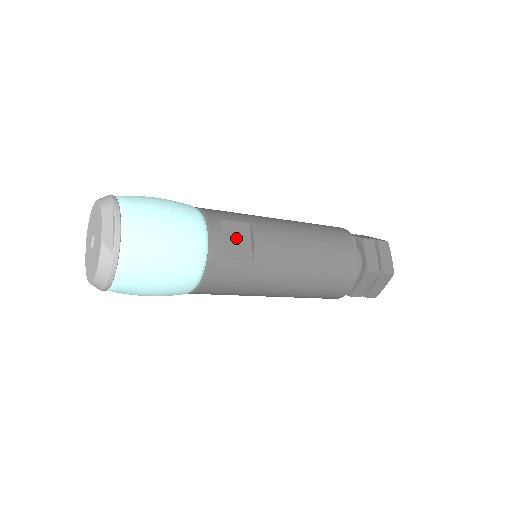
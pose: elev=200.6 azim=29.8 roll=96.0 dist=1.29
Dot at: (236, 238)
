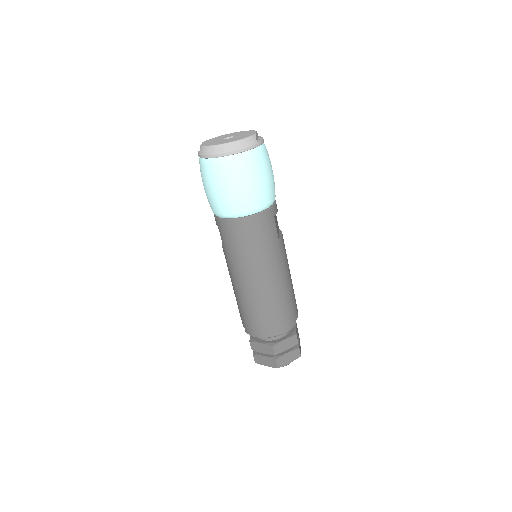
Dot at: occluded
